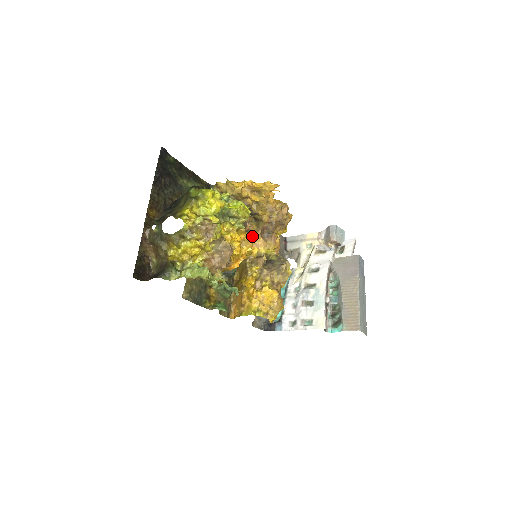
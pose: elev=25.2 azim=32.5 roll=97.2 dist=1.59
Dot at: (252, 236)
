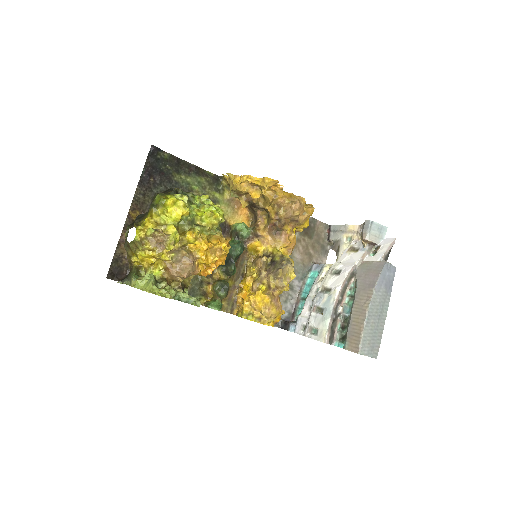
Dot at: (258, 233)
